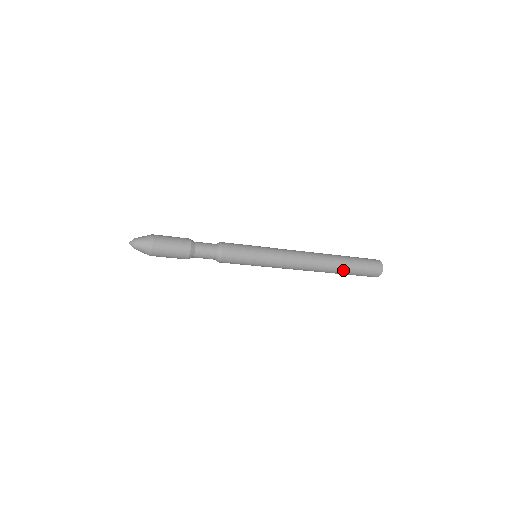
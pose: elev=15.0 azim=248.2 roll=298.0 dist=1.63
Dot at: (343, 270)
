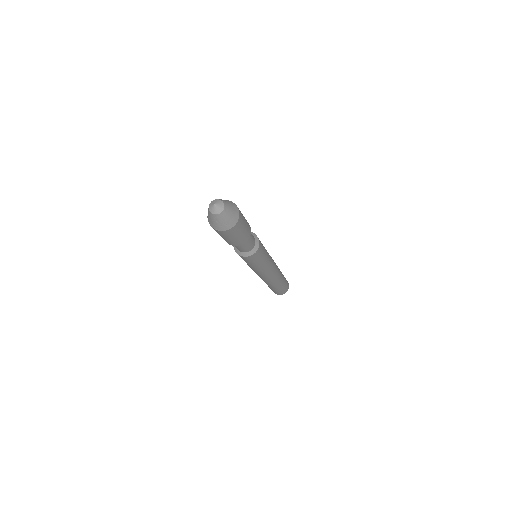
Dot at: (283, 280)
